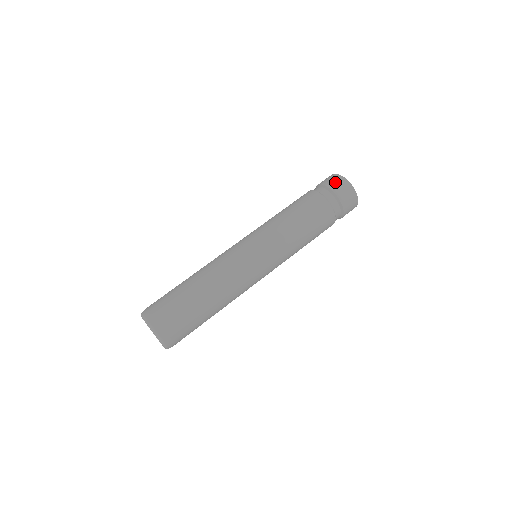
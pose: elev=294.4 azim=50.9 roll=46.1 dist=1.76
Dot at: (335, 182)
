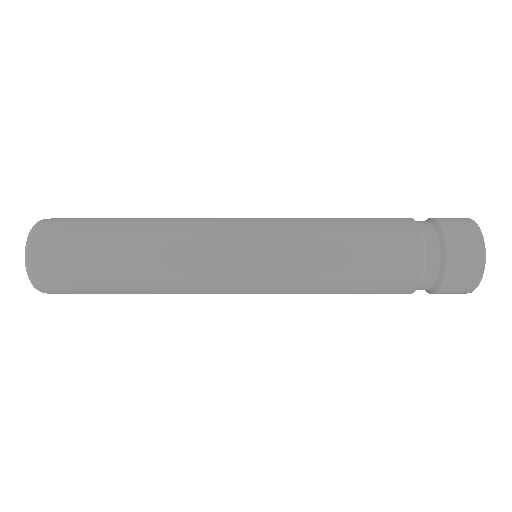
Dot at: (463, 240)
